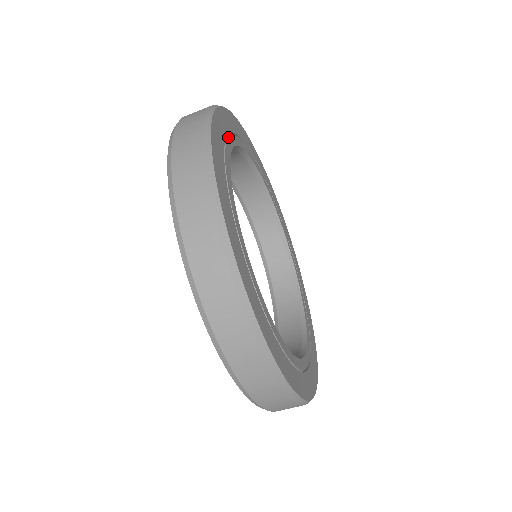
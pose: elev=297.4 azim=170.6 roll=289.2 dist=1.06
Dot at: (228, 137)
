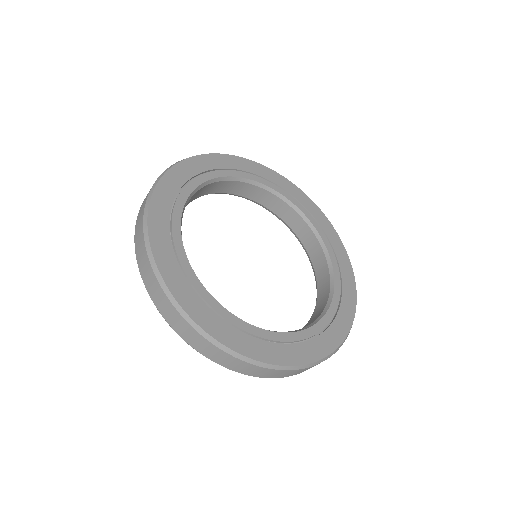
Dot at: (237, 171)
